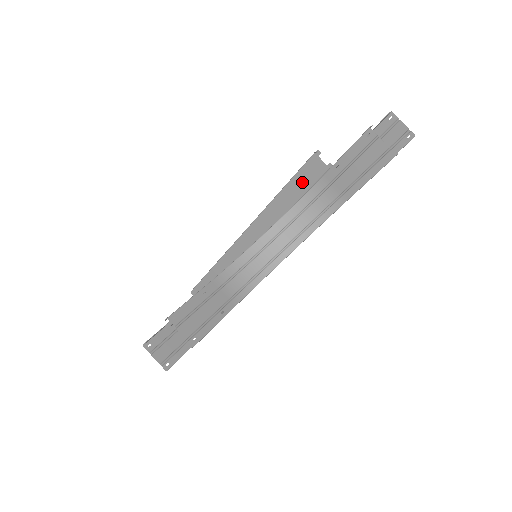
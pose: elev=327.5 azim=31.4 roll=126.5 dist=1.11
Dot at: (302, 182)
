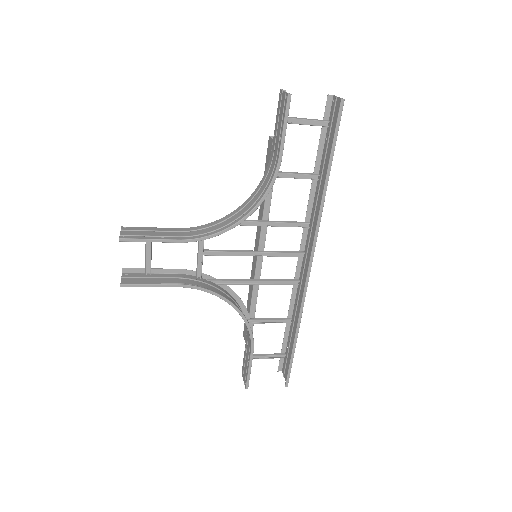
Dot at: (267, 165)
